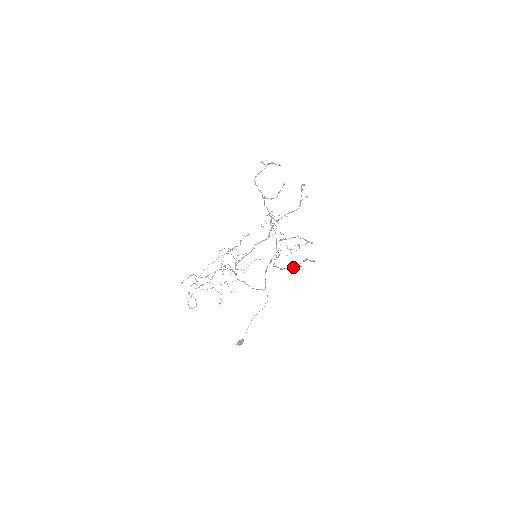
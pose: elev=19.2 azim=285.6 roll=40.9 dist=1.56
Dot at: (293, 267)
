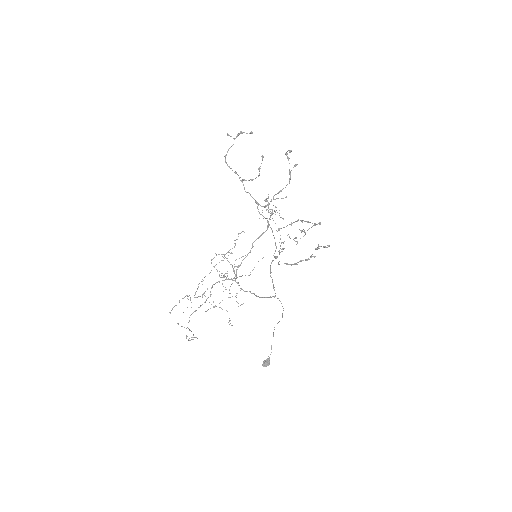
Dot at: (306, 259)
